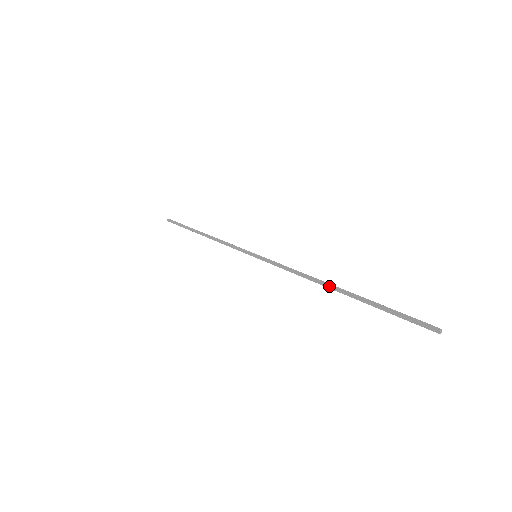
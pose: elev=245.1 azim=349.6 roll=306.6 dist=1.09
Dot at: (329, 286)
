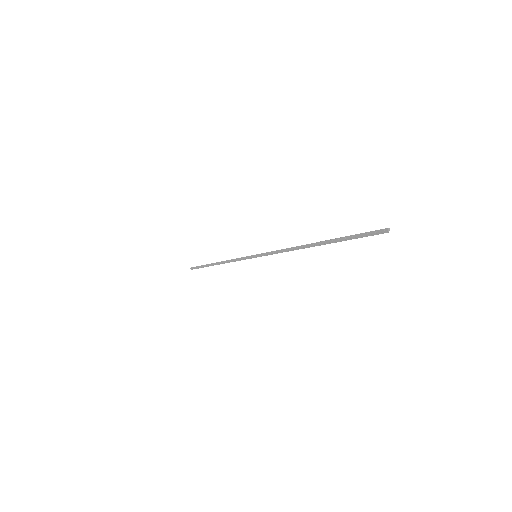
Dot at: (309, 244)
